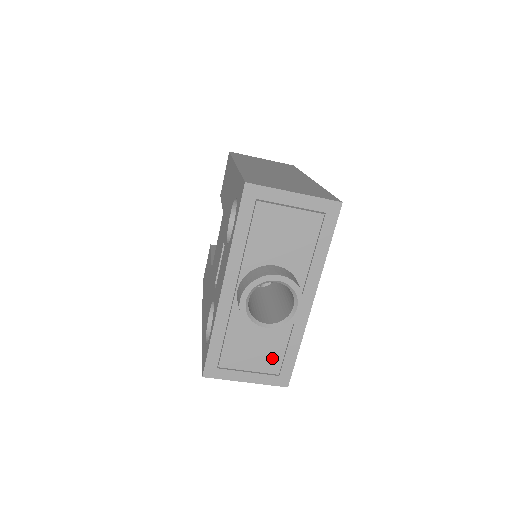
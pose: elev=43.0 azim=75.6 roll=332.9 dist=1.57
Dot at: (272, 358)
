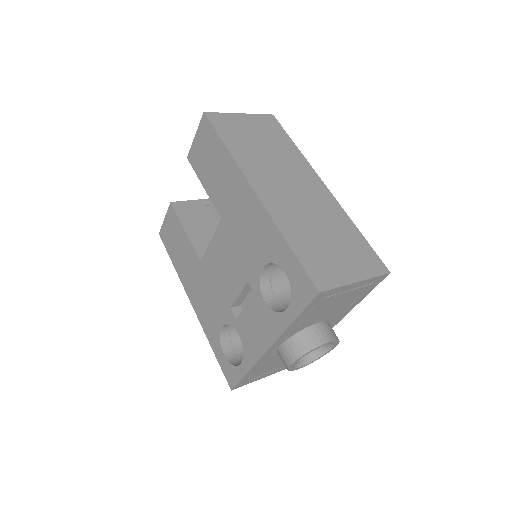
Dot at: occluded
